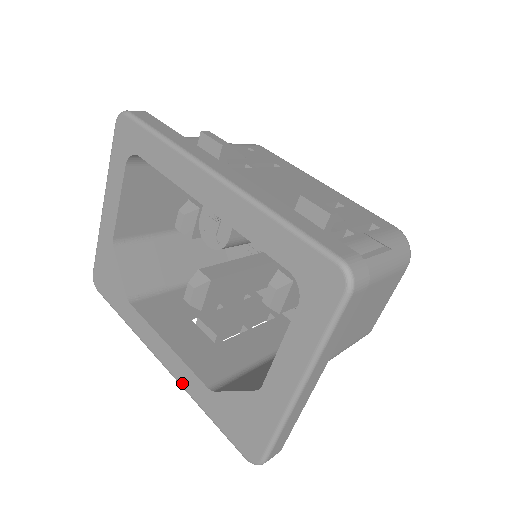
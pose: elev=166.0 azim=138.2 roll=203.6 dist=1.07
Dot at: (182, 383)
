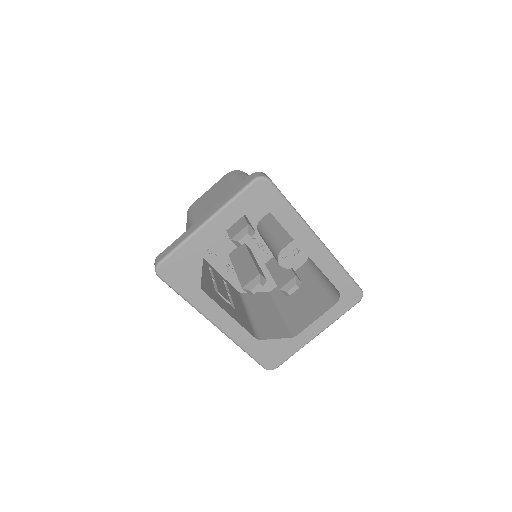
Dot at: (233, 337)
